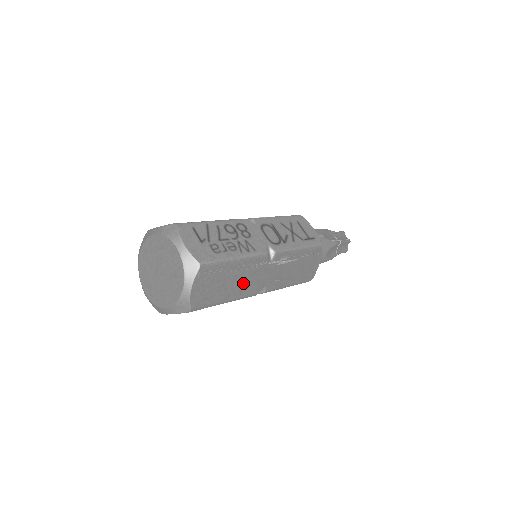
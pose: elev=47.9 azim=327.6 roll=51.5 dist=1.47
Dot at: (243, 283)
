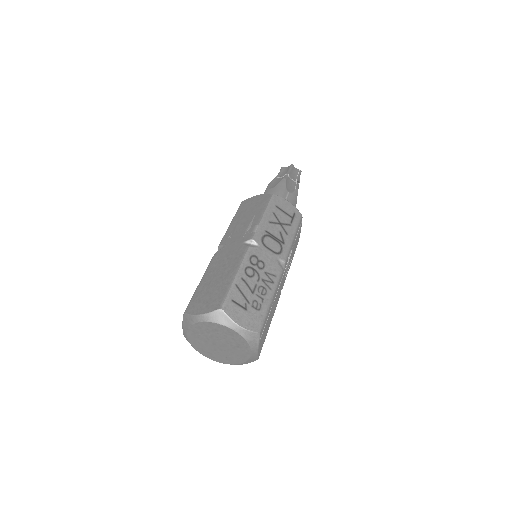
Dot at: (275, 304)
